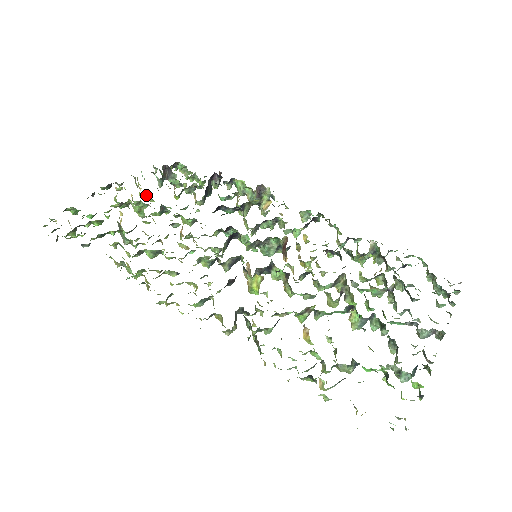
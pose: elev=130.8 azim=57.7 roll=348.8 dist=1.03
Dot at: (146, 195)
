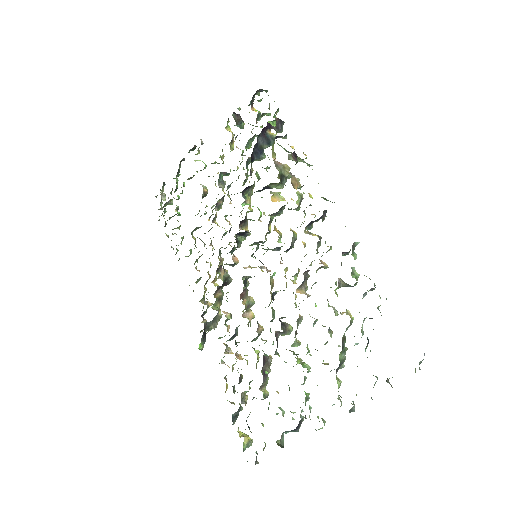
Dot at: occluded
